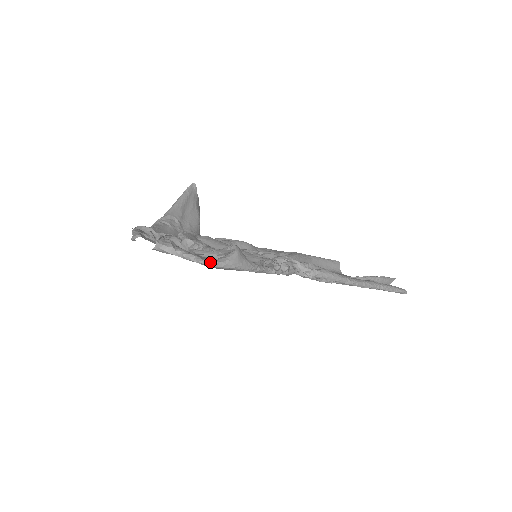
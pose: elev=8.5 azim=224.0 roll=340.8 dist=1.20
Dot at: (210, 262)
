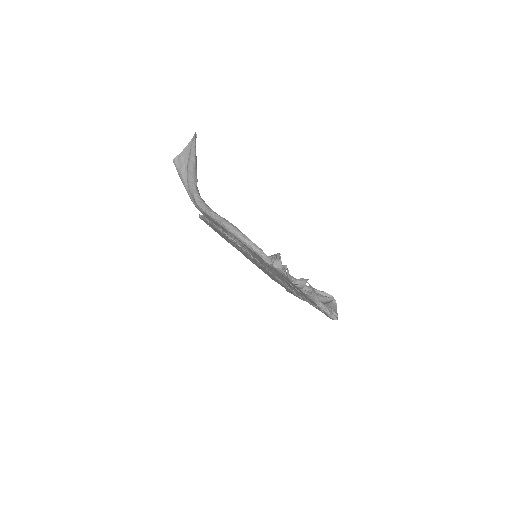
Dot at: occluded
